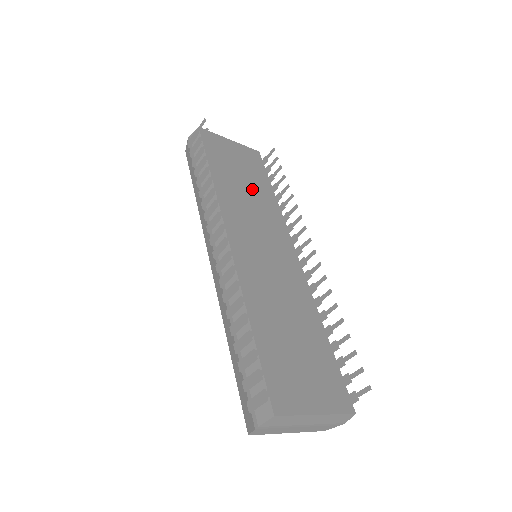
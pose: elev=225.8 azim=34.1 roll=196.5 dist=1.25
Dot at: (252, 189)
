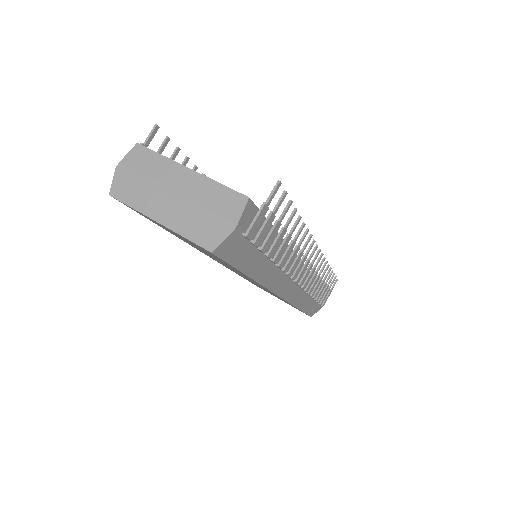
Dot at: occluded
